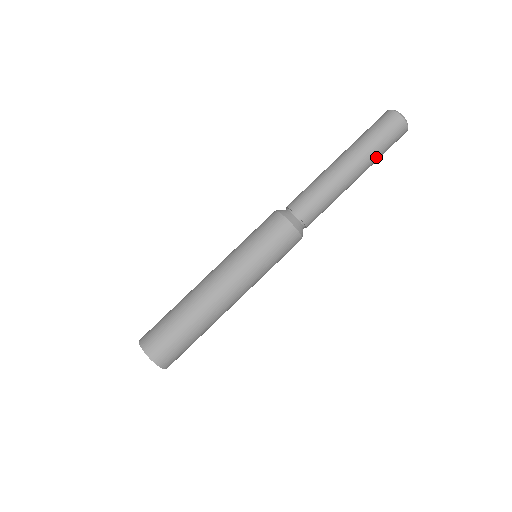
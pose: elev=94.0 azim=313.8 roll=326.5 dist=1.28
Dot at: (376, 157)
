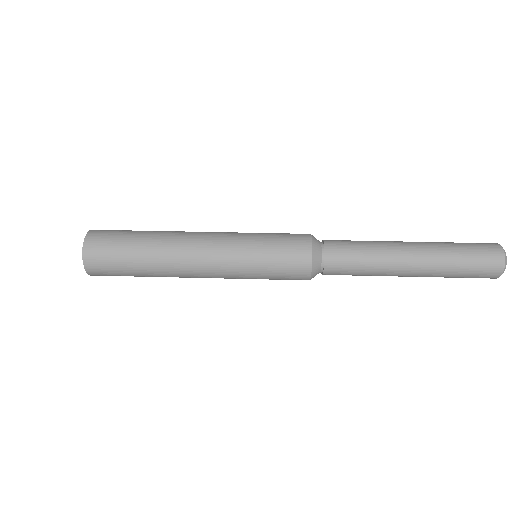
Dot at: (447, 270)
